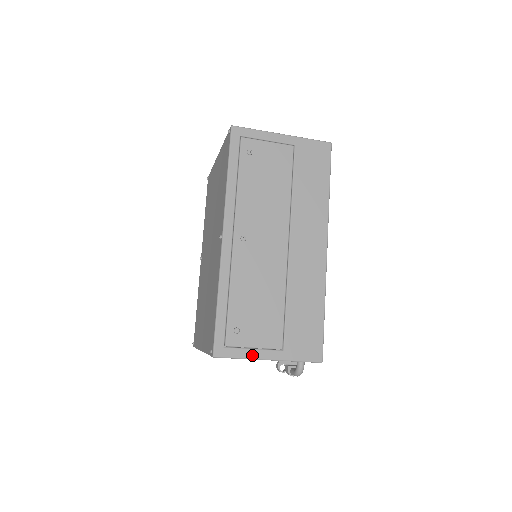
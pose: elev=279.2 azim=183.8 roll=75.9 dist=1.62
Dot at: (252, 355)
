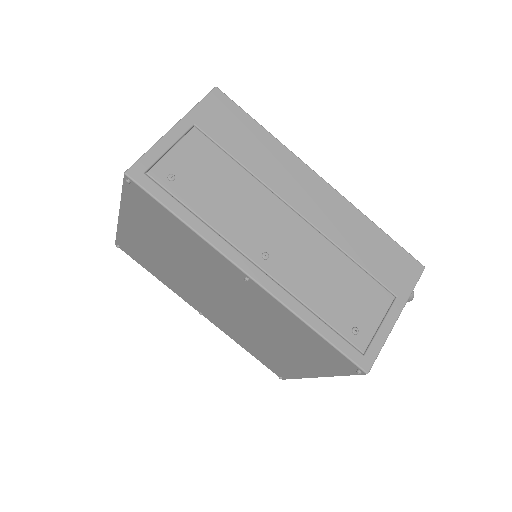
Dot at: (386, 332)
